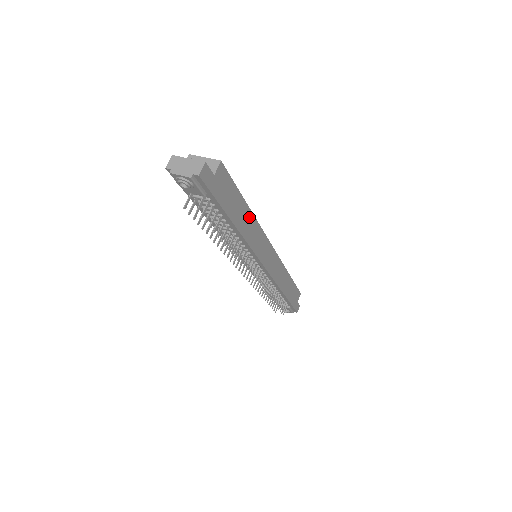
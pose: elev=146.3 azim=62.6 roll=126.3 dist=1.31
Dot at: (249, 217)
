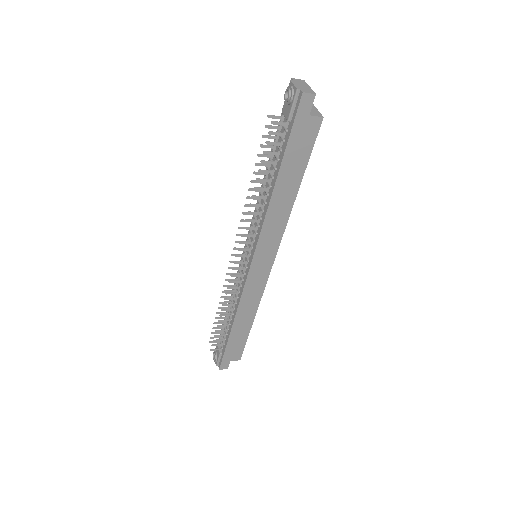
Dot at: (289, 200)
